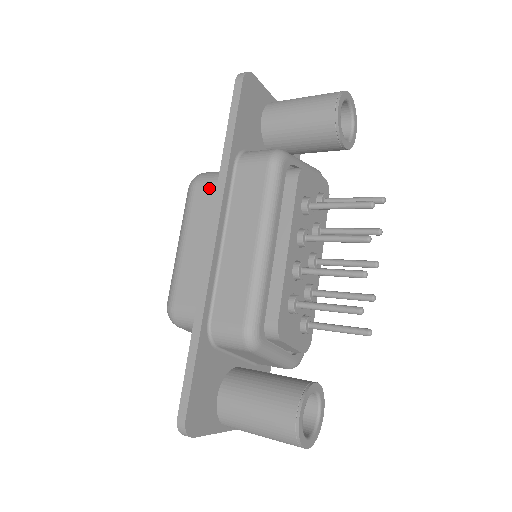
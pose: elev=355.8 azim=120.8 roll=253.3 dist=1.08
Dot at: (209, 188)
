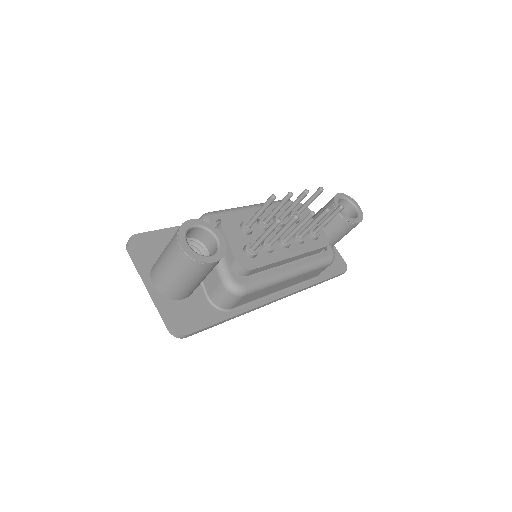
Dot at: occluded
